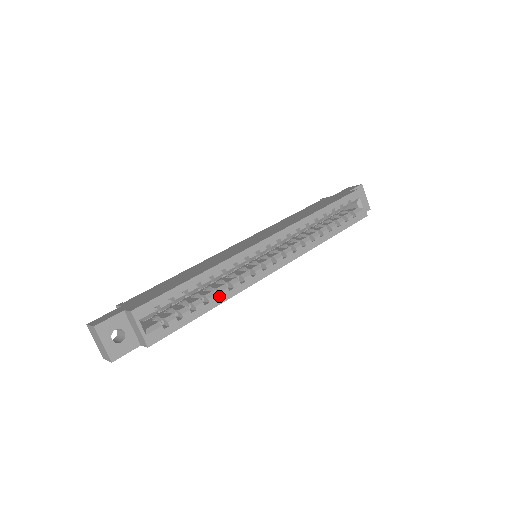
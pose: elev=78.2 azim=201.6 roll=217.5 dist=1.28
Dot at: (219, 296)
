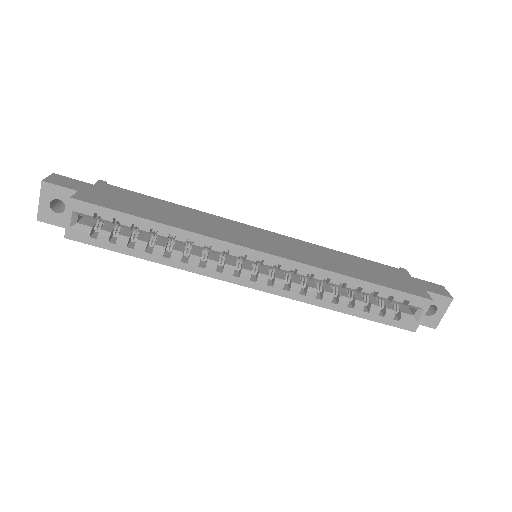
Dot at: (167, 257)
